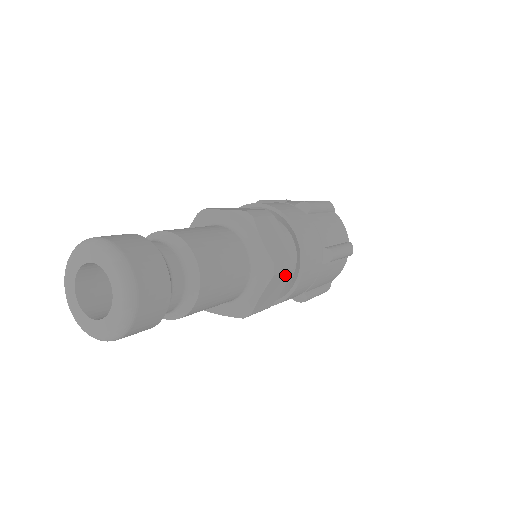
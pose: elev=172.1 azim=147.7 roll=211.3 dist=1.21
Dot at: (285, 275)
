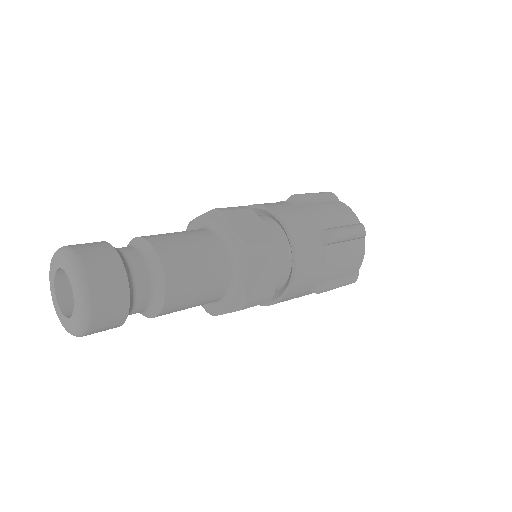
Dot at: occluded
